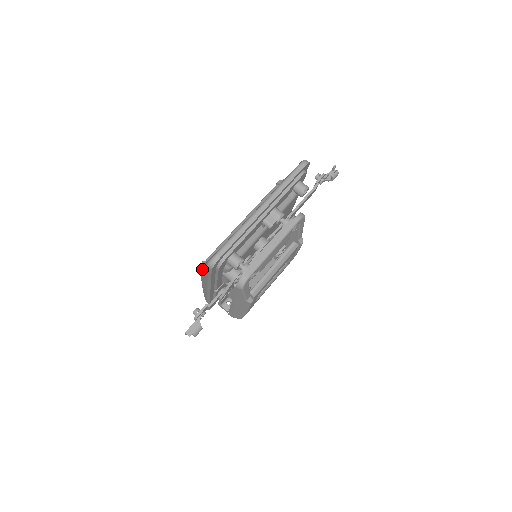
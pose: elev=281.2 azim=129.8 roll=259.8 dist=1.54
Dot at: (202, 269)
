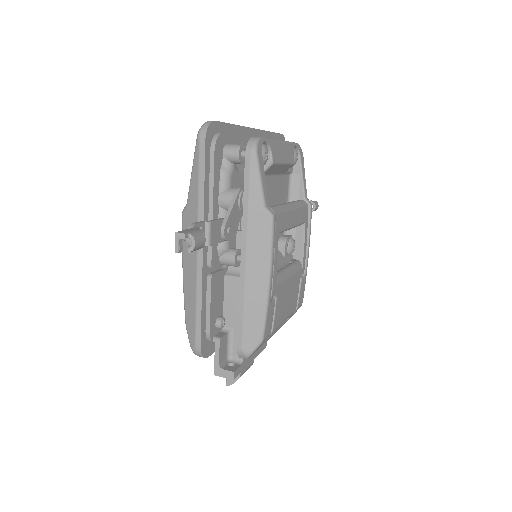
Dot at: (186, 209)
